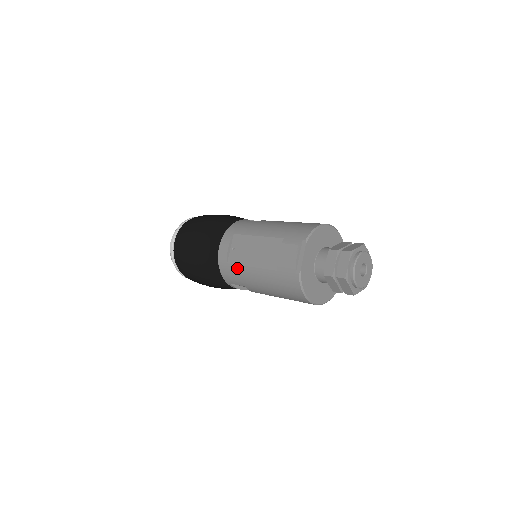
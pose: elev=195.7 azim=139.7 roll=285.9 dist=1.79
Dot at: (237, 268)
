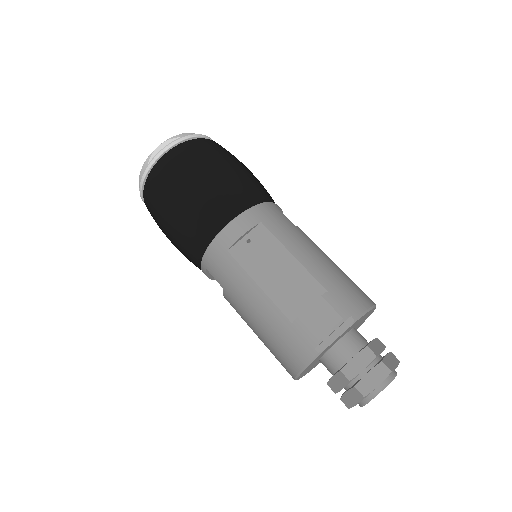
Dot at: (237, 269)
